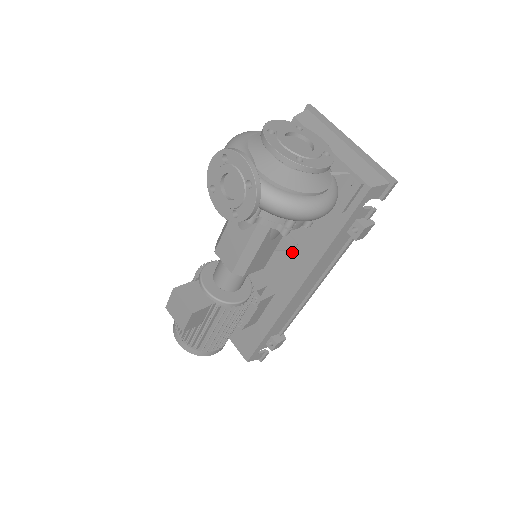
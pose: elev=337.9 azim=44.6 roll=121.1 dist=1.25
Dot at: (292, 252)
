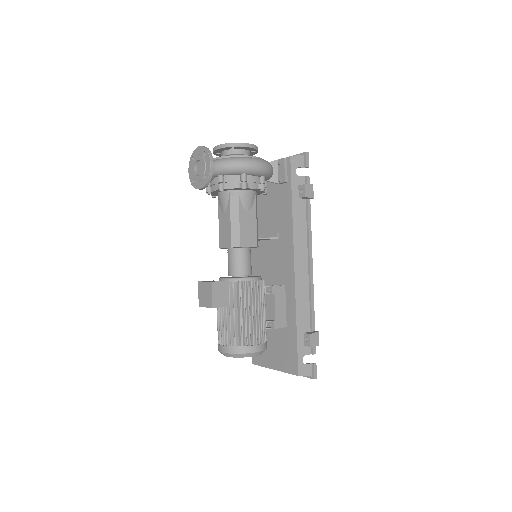
Dot at: (279, 241)
